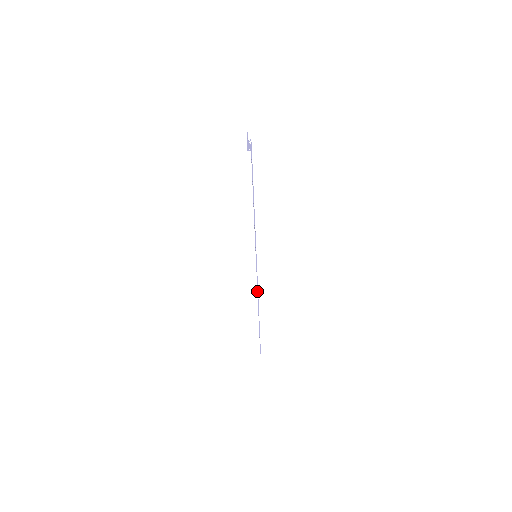
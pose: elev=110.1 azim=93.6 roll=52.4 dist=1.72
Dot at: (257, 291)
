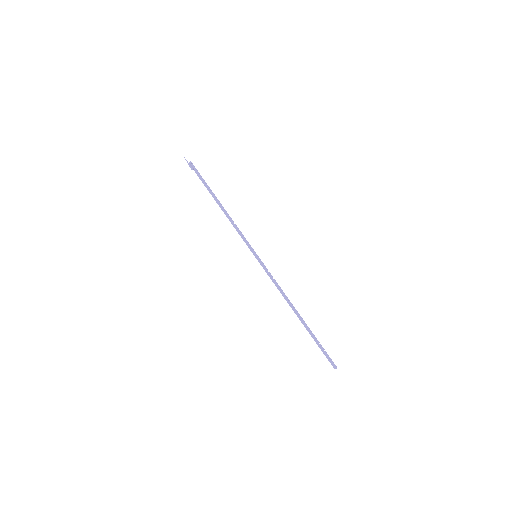
Dot at: (281, 292)
